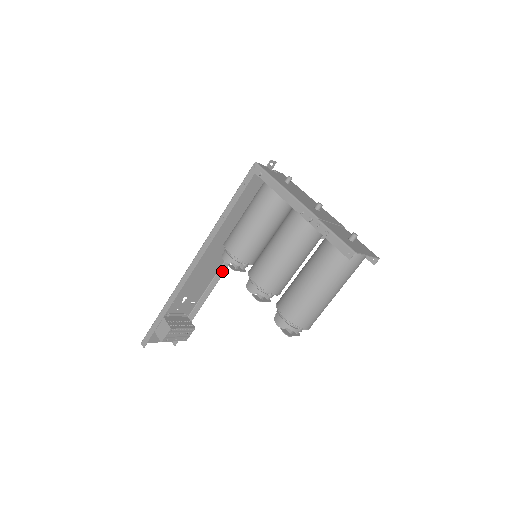
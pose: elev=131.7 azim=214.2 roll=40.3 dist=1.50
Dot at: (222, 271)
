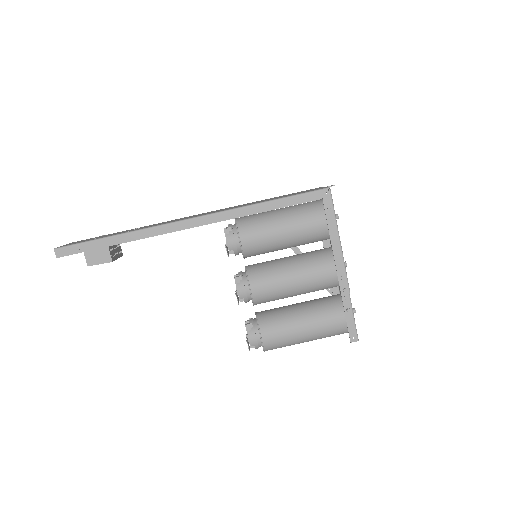
Dot at: occluded
